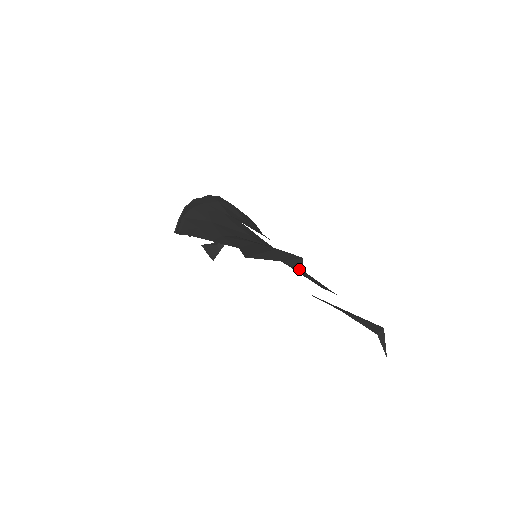
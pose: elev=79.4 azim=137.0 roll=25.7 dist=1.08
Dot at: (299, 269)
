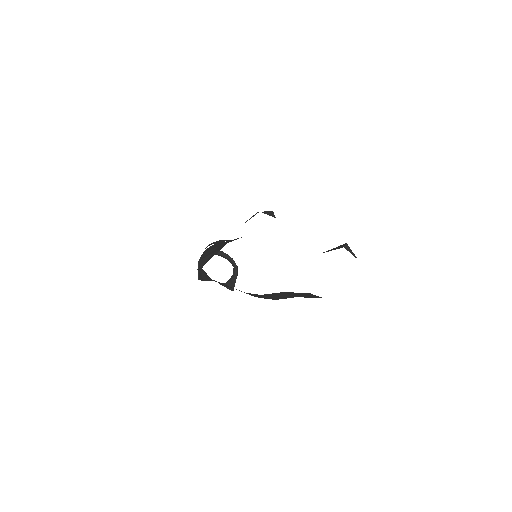
Dot at: occluded
